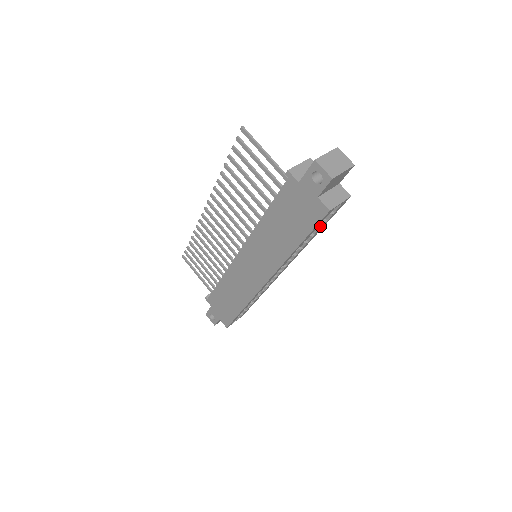
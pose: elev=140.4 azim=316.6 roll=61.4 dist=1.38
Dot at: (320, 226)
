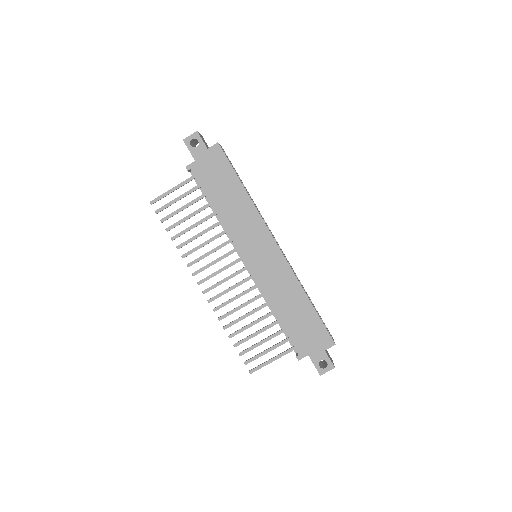
Dot at: occluded
